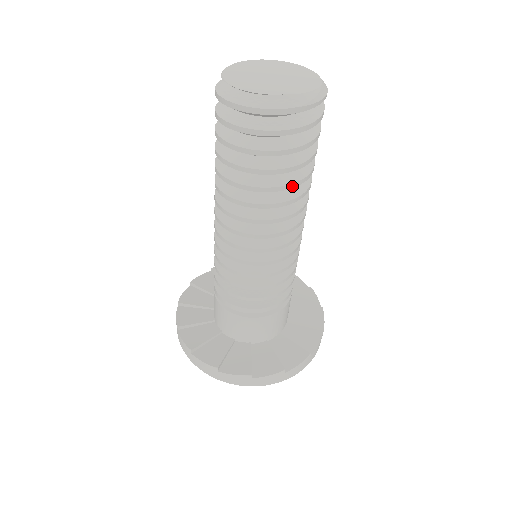
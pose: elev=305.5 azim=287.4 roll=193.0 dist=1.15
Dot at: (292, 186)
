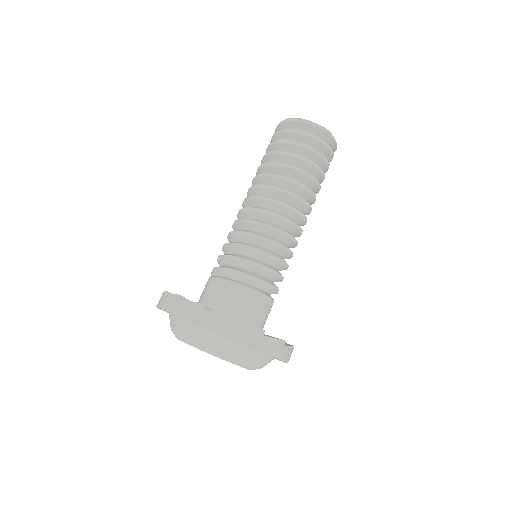
Dot at: (299, 170)
